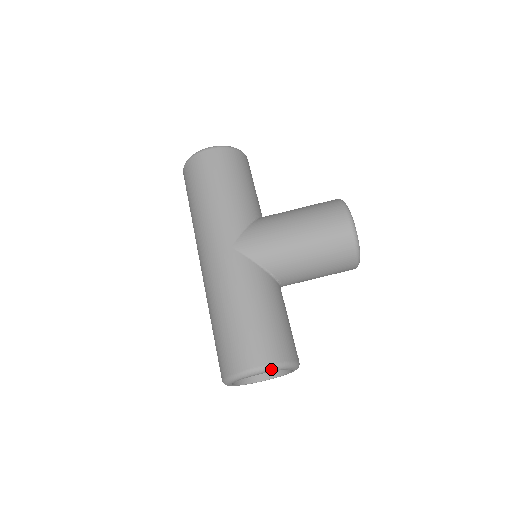
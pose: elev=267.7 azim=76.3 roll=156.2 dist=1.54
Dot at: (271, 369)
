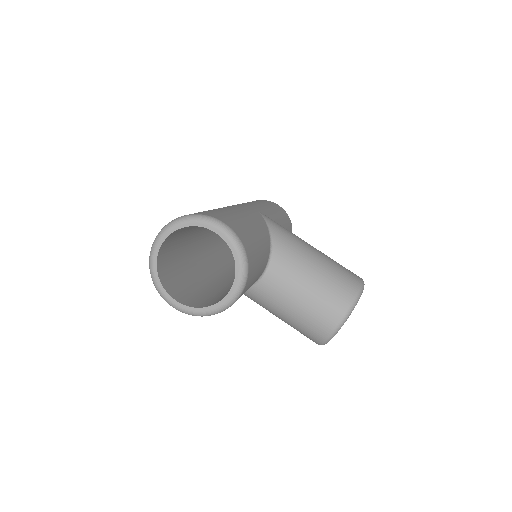
Dot at: (233, 237)
